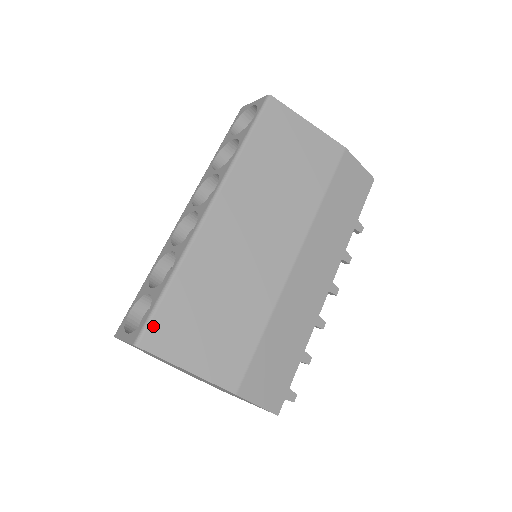
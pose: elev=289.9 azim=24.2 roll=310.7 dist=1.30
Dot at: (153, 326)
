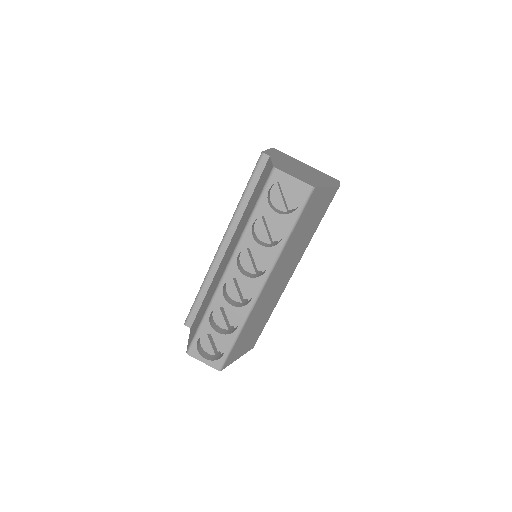
Dot at: (228, 358)
